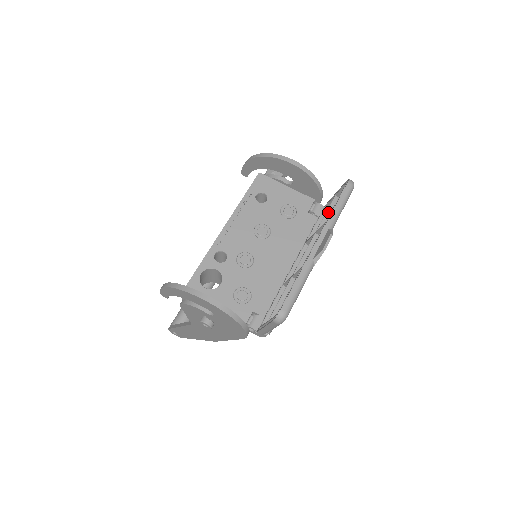
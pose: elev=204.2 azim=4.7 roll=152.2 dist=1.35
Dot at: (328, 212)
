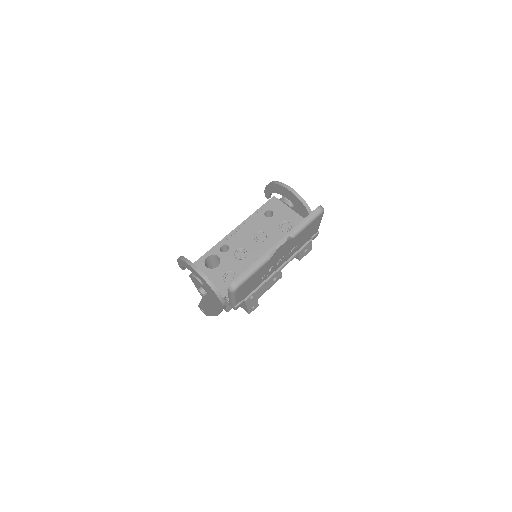
Dot at: occluded
